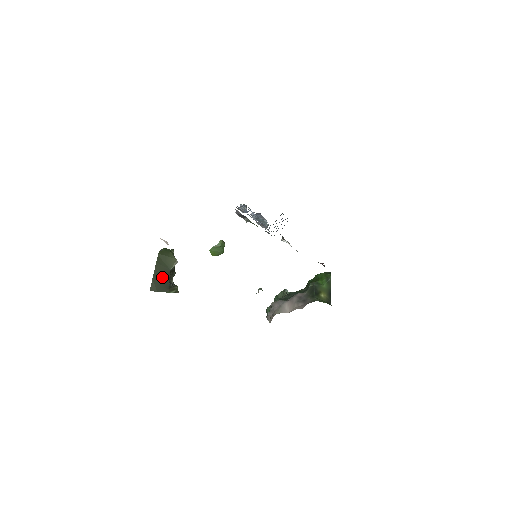
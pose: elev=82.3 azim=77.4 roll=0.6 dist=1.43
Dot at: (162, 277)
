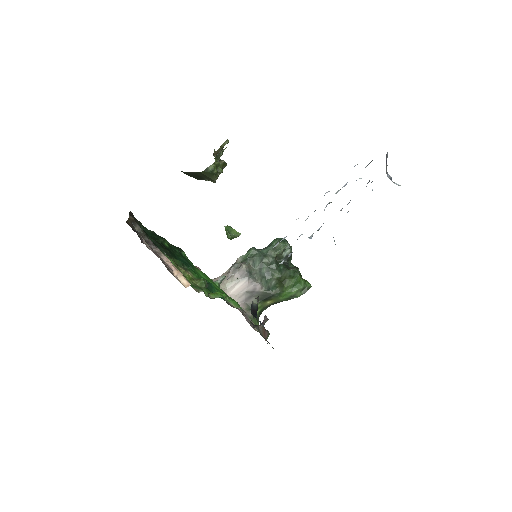
Dot at: (196, 175)
